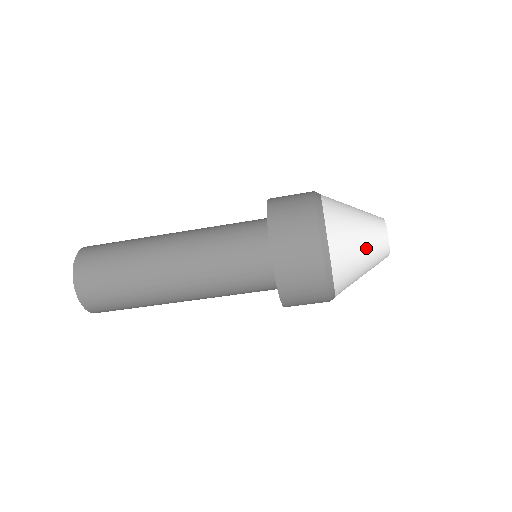
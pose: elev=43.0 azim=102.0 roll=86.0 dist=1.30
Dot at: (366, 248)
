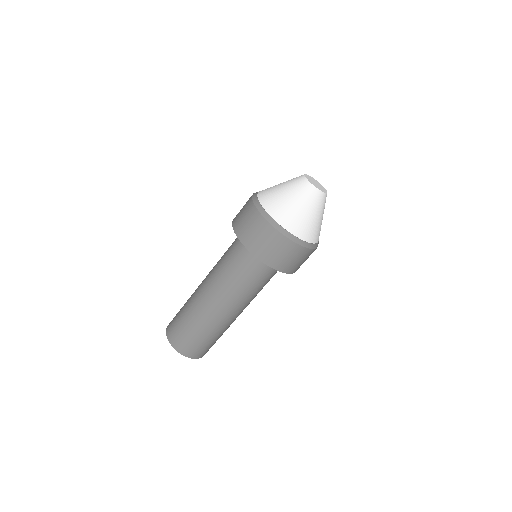
Dot at: (287, 187)
